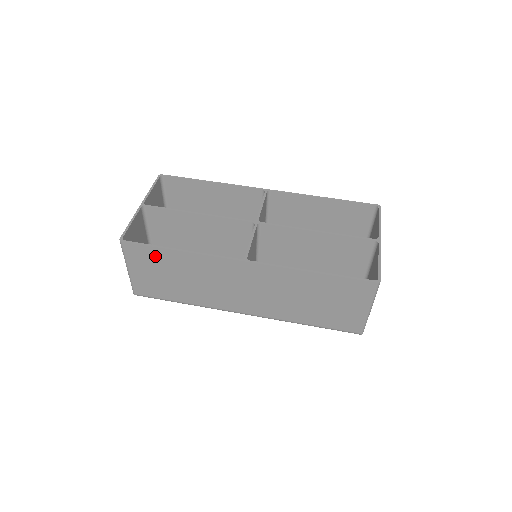
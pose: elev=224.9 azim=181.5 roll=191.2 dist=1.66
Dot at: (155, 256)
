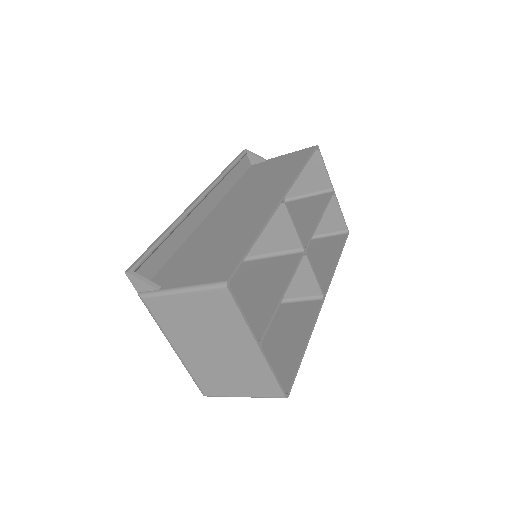
Dot at: (286, 366)
